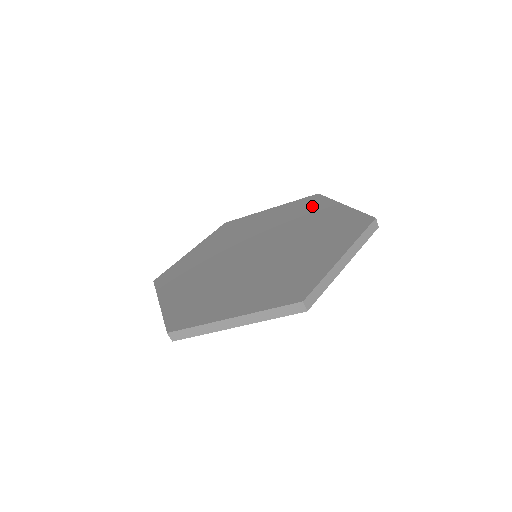
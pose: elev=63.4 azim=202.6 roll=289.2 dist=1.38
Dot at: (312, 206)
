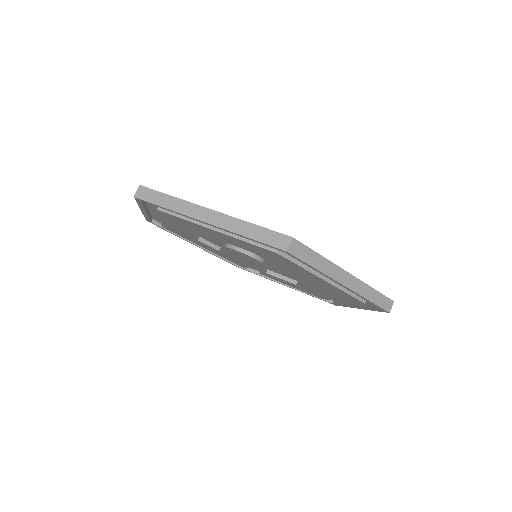
Dot at: occluded
